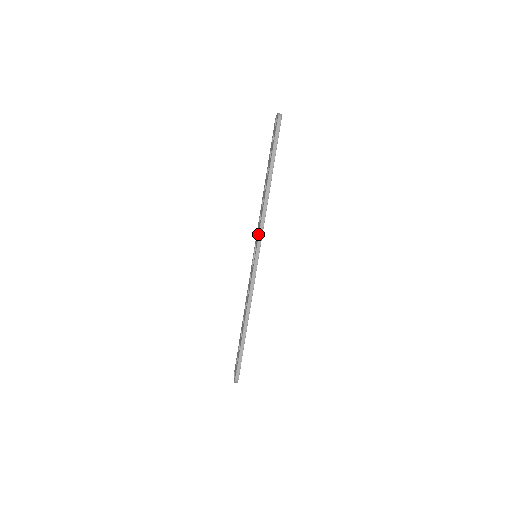
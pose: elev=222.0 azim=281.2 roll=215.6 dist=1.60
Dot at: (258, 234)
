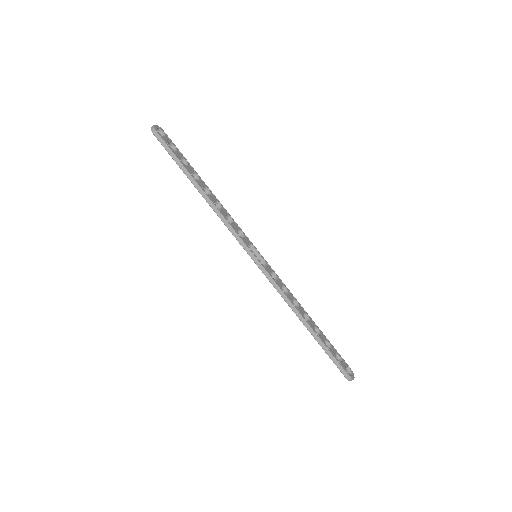
Dot at: occluded
